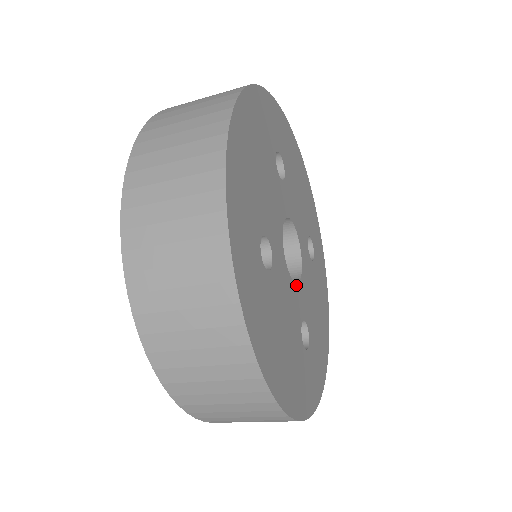
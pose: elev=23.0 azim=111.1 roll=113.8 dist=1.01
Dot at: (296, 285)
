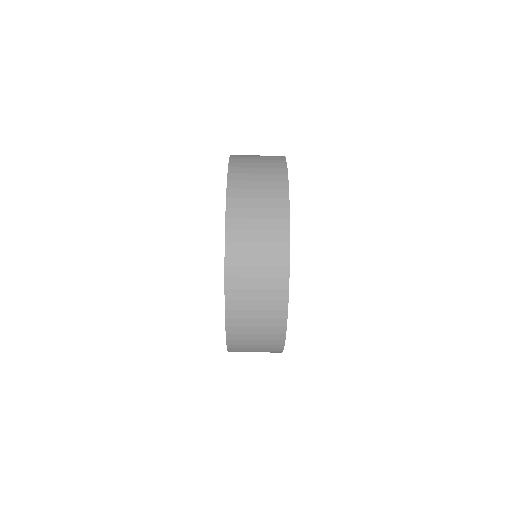
Dot at: occluded
